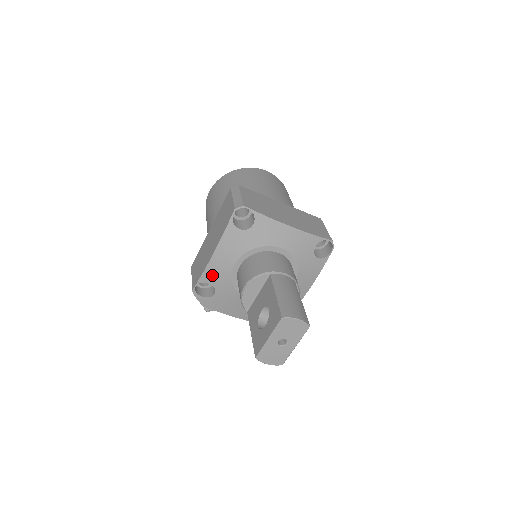
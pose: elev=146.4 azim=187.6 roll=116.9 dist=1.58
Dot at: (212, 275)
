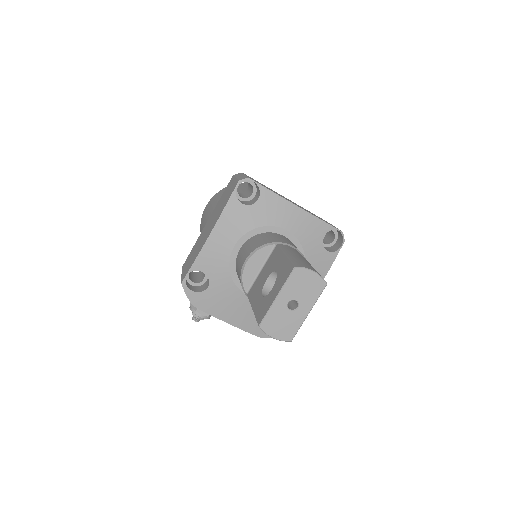
Dot at: (207, 260)
